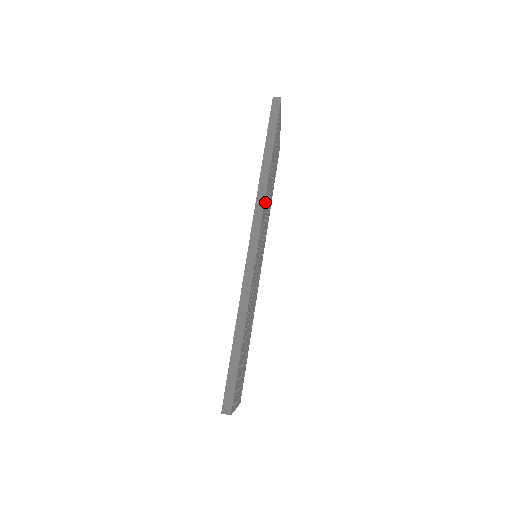
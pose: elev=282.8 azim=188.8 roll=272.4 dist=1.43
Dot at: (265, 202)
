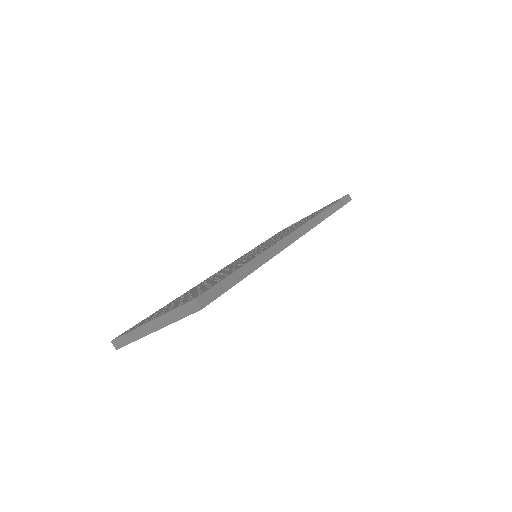
Dot at: occluded
